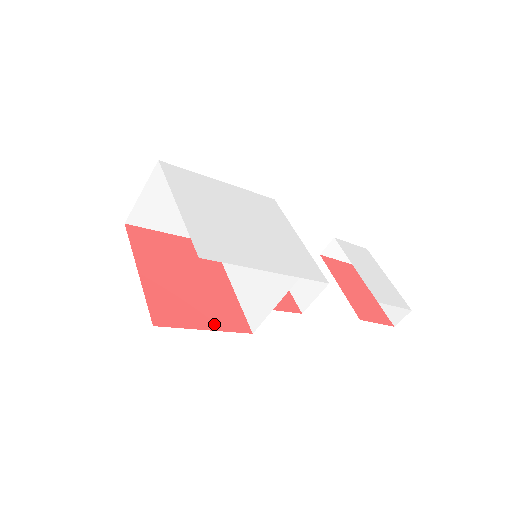
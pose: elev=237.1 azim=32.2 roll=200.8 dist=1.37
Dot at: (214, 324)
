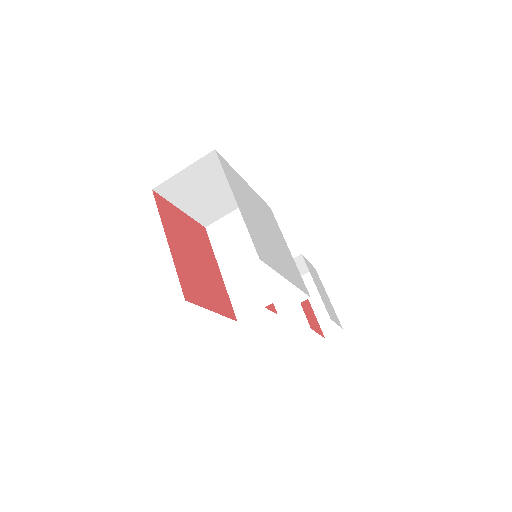
Dot at: (217, 307)
